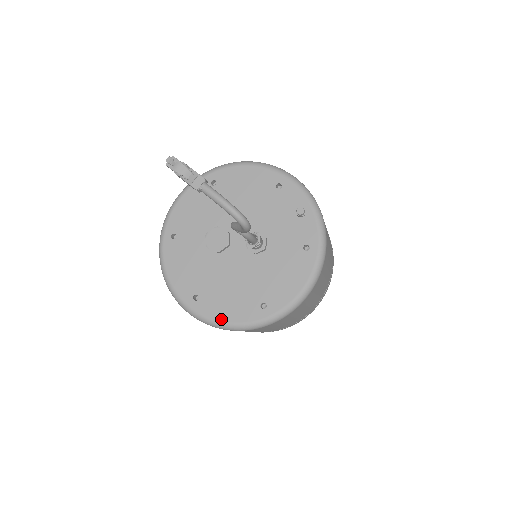
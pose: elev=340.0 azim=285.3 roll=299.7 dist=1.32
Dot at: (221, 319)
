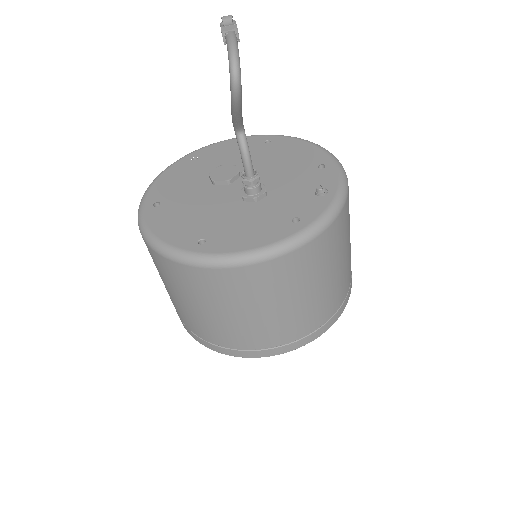
Dot at: (155, 230)
